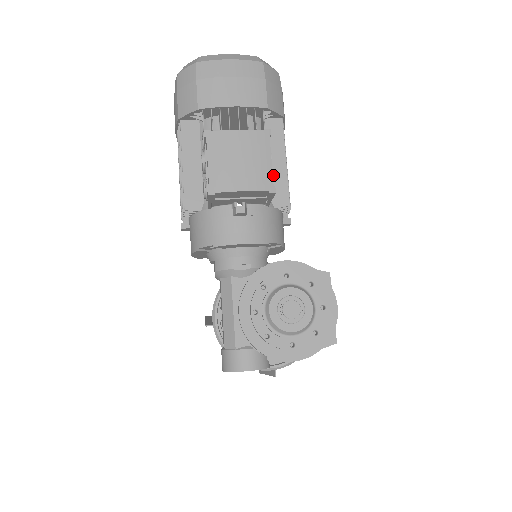
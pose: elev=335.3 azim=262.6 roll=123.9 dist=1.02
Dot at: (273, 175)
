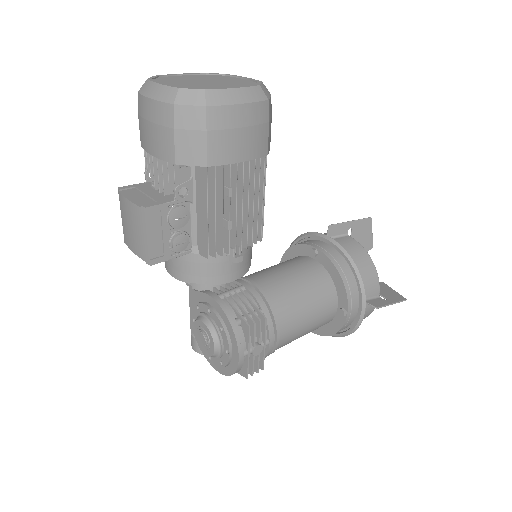
Dot at: (199, 224)
